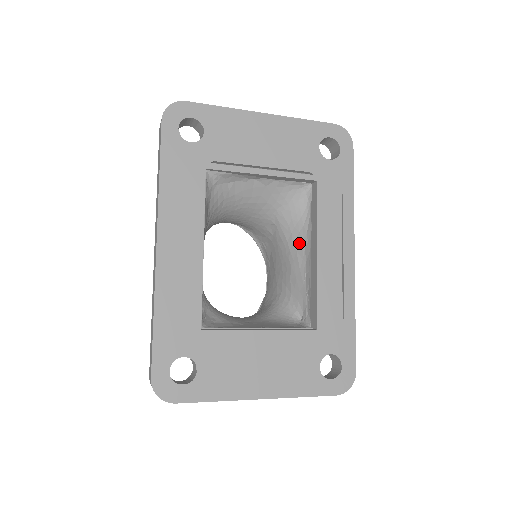
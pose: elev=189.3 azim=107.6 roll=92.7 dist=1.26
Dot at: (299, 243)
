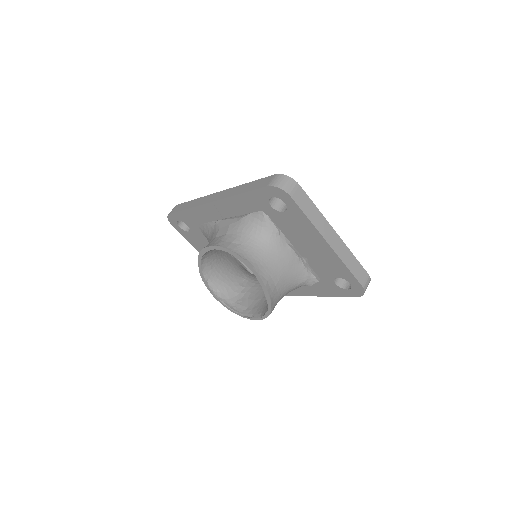
Dot at: occluded
